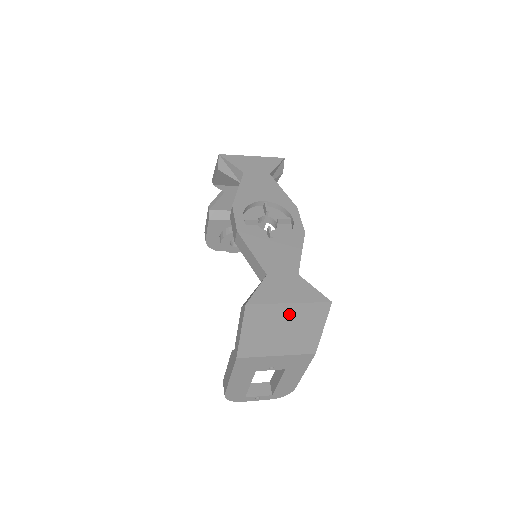
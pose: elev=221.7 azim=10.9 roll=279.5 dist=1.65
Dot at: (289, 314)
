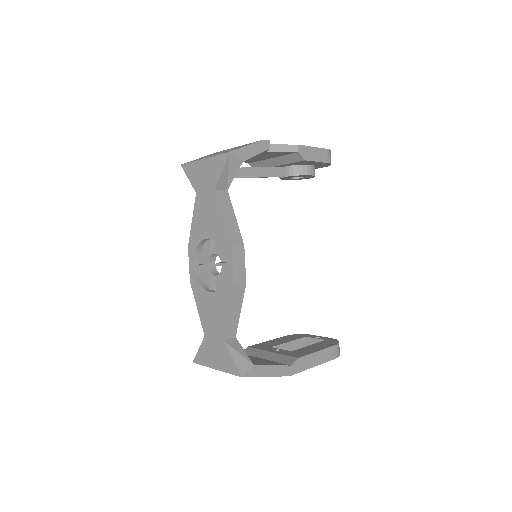
Dot at: occluded
